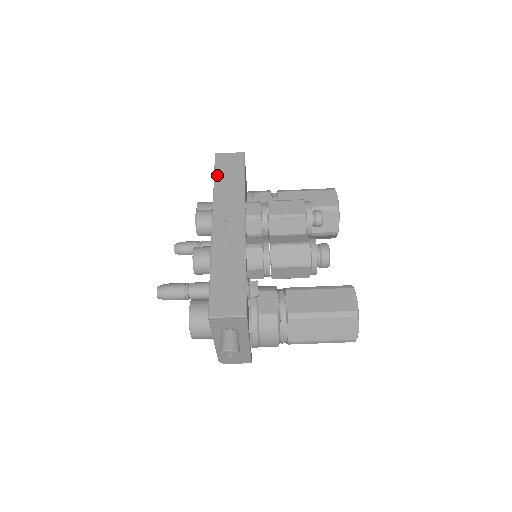
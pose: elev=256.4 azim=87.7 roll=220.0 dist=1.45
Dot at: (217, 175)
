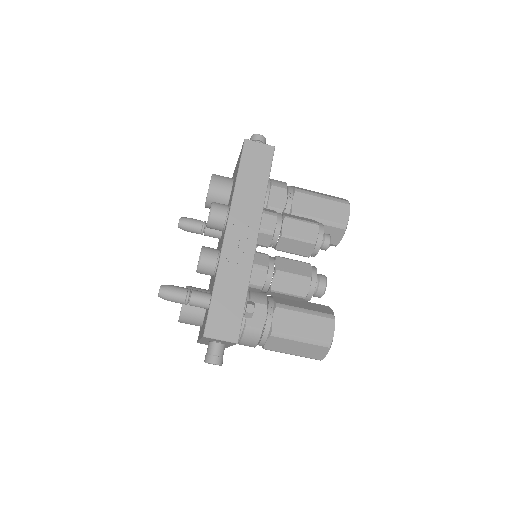
Dot at: (241, 170)
